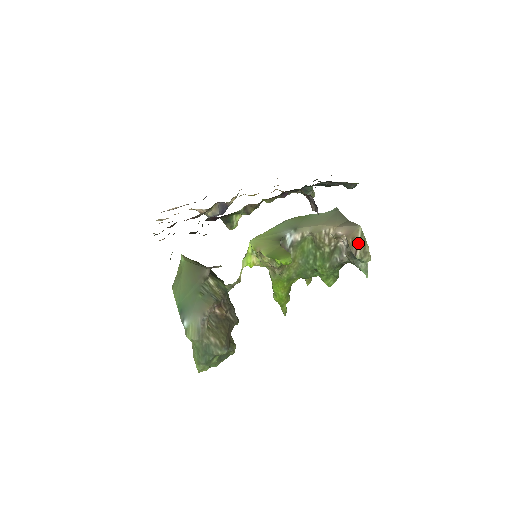
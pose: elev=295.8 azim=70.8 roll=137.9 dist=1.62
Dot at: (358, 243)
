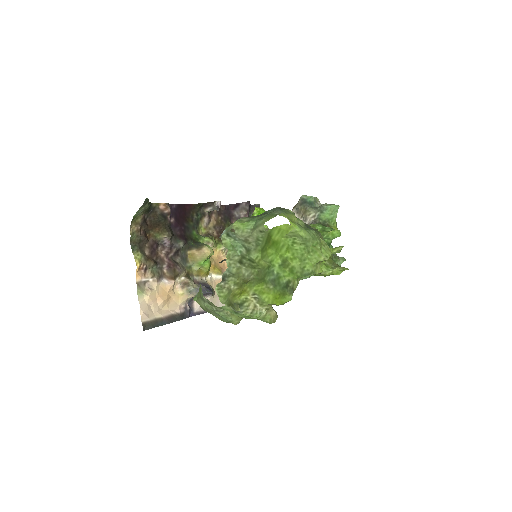
Dot at: occluded
